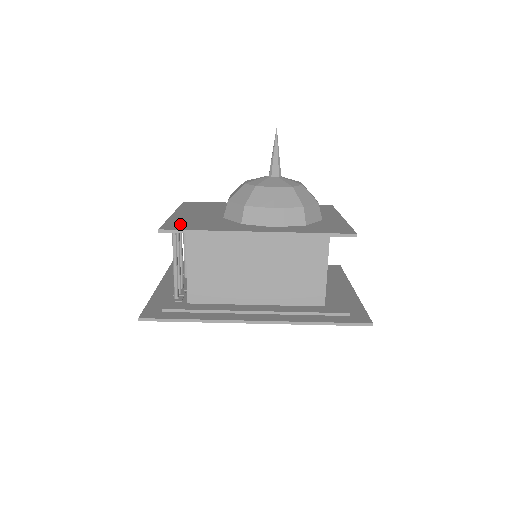
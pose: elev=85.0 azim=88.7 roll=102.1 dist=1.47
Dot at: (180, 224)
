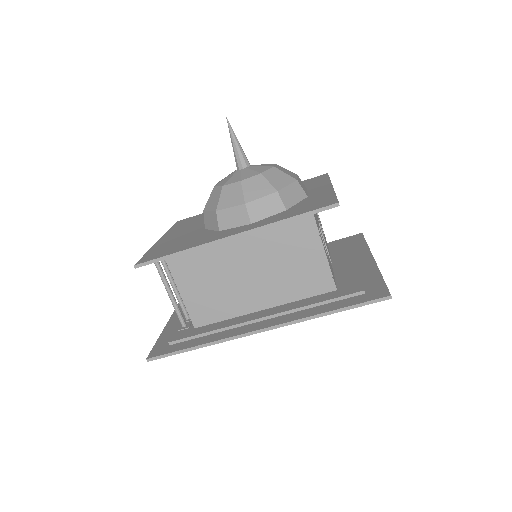
Dot at: (158, 252)
